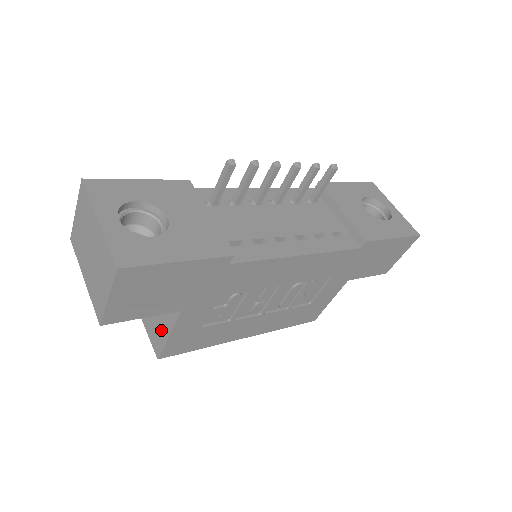
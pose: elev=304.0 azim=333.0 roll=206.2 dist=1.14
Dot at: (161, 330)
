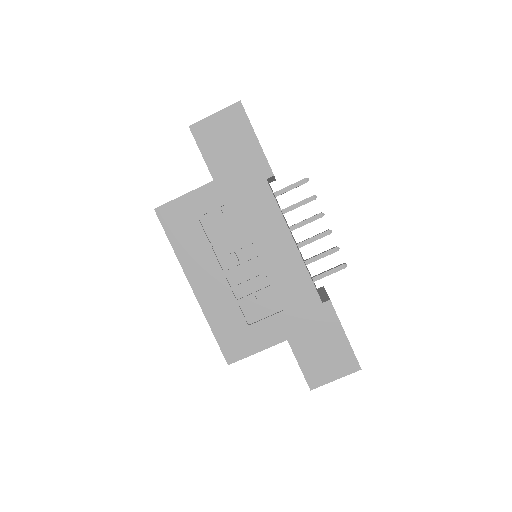
Dot at: occluded
